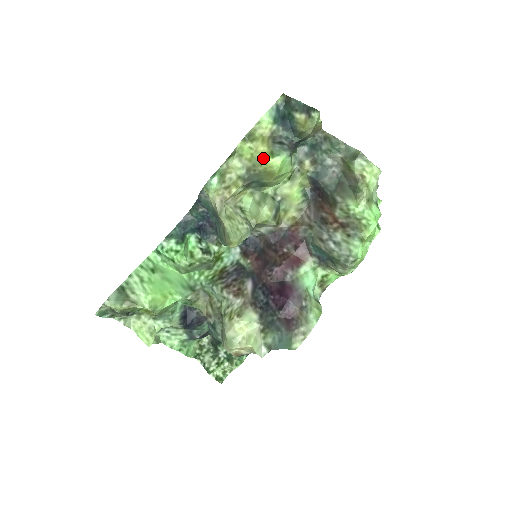
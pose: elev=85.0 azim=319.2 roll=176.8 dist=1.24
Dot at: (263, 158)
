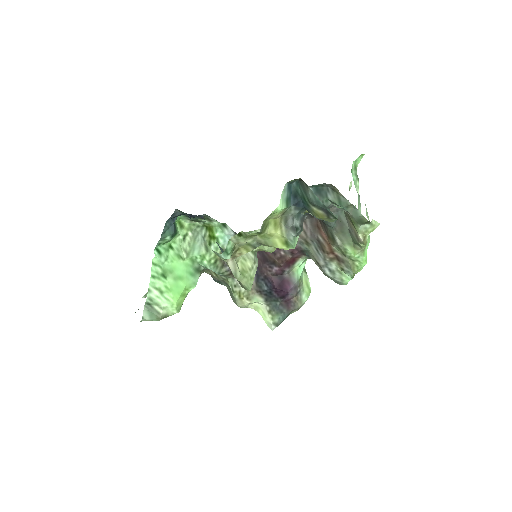
Dot at: (277, 244)
